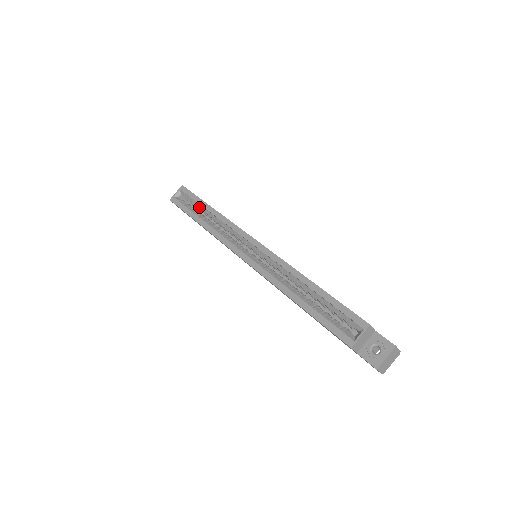
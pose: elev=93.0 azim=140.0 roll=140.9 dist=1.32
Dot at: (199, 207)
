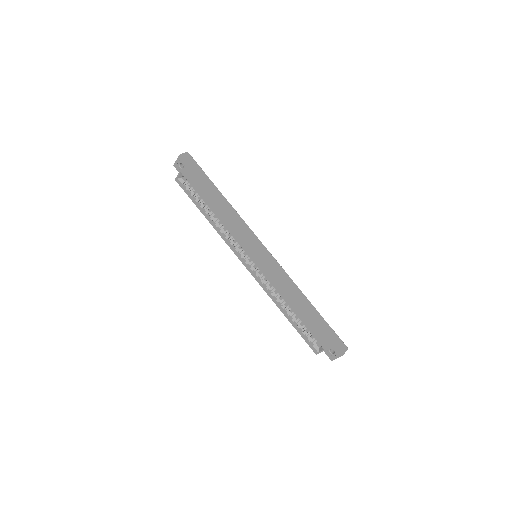
Dot at: (202, 198)
